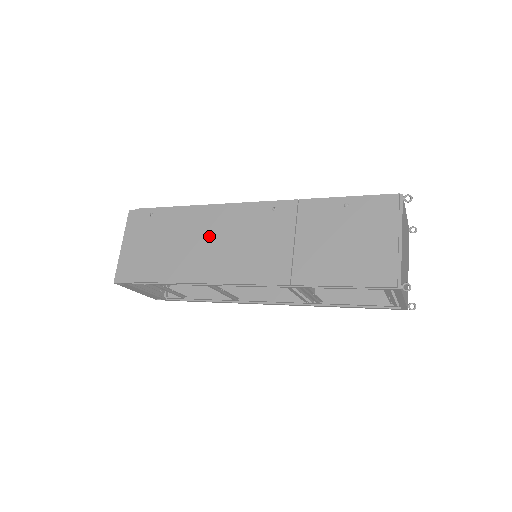
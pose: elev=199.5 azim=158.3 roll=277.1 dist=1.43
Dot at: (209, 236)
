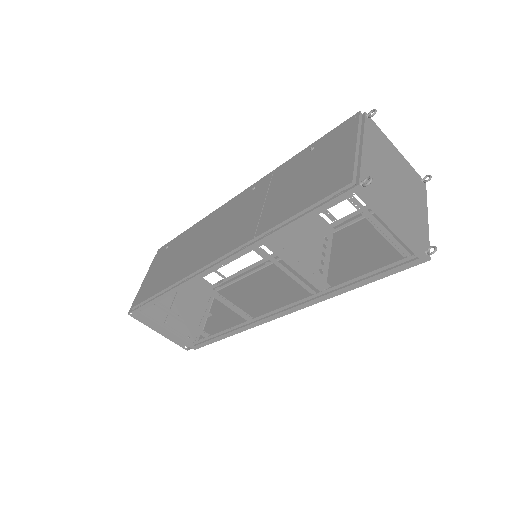
Dot at: (201, 238)
